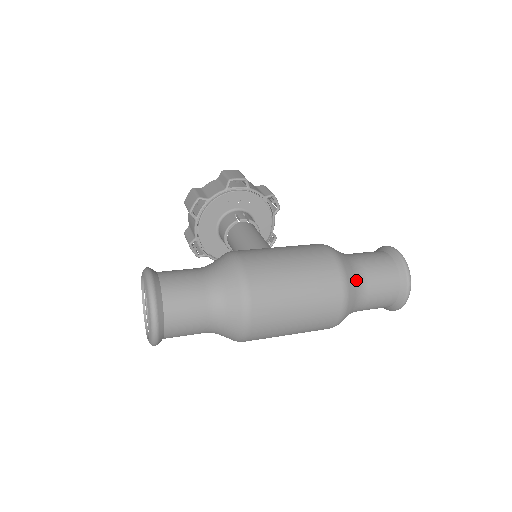
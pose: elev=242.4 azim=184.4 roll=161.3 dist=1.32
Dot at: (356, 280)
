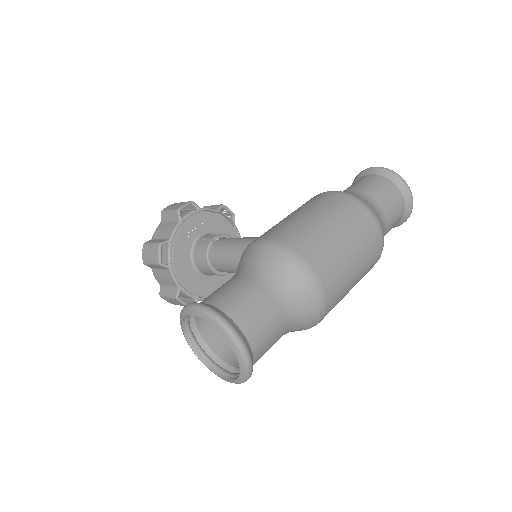
Dot at: (369, 203)
